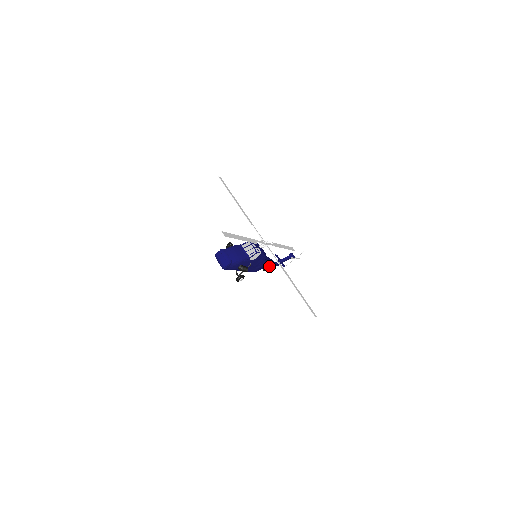
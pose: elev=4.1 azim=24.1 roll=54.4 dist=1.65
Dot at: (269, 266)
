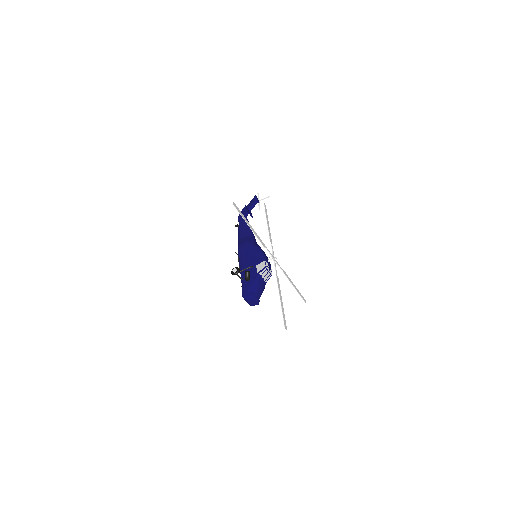
Dot at: occluded
